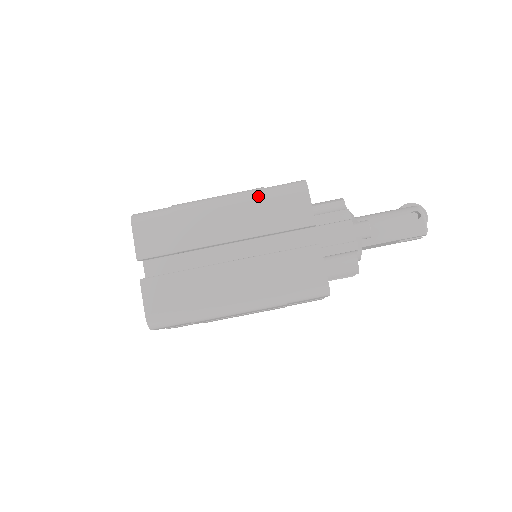
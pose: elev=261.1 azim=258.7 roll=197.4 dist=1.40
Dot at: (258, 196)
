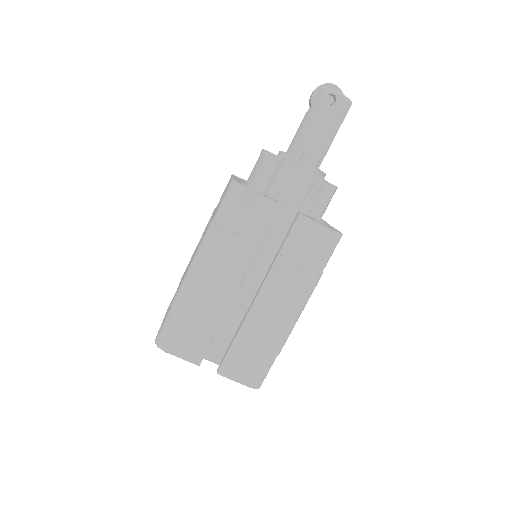
Dot at: (219, 234)
